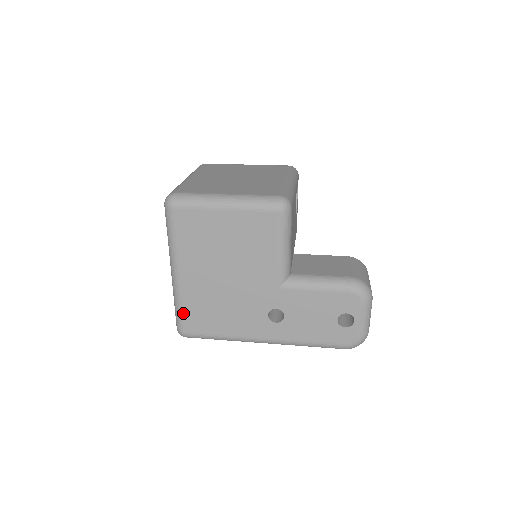
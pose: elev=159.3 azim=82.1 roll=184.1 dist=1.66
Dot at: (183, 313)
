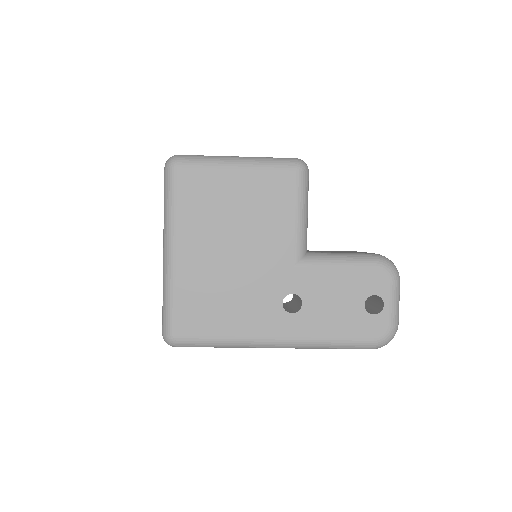
Dot at: (175, 307)
